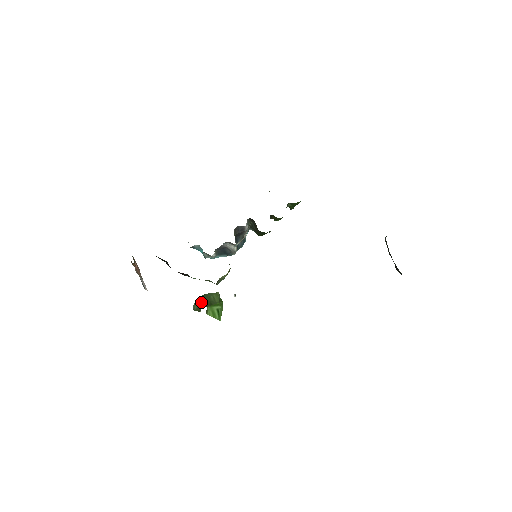
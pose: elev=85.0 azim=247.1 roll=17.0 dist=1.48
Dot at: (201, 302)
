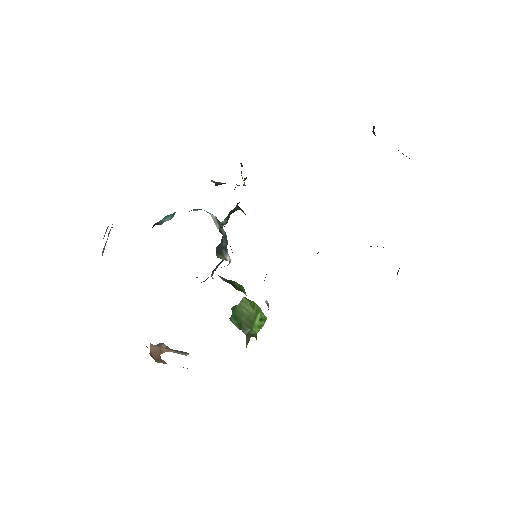
Dot at: (241, 328)
